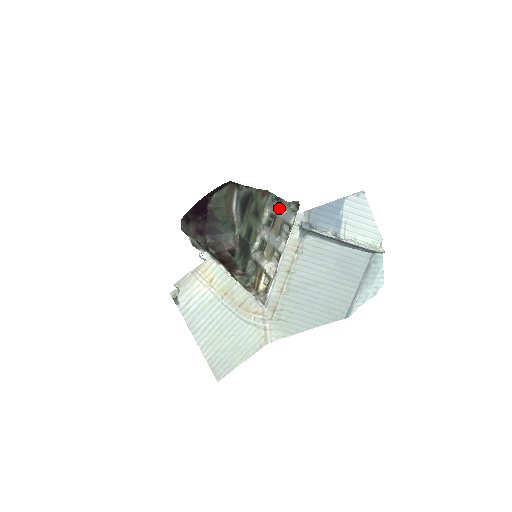
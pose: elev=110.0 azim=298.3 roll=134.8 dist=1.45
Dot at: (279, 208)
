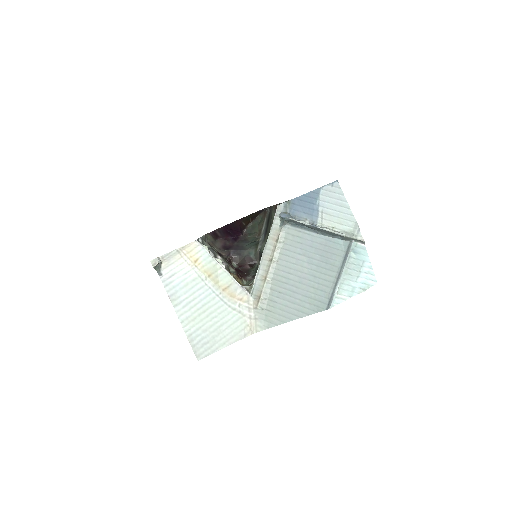
Dot at: occluded
